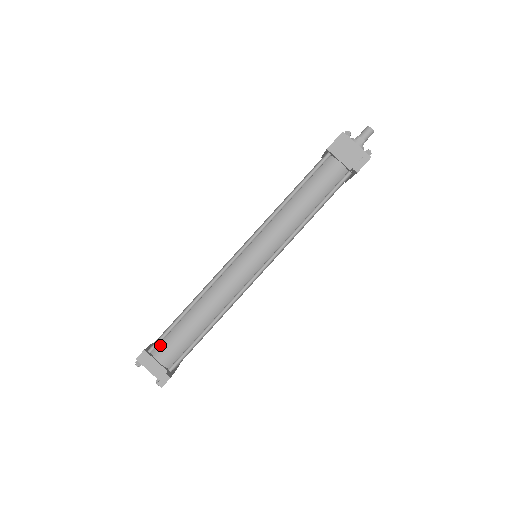
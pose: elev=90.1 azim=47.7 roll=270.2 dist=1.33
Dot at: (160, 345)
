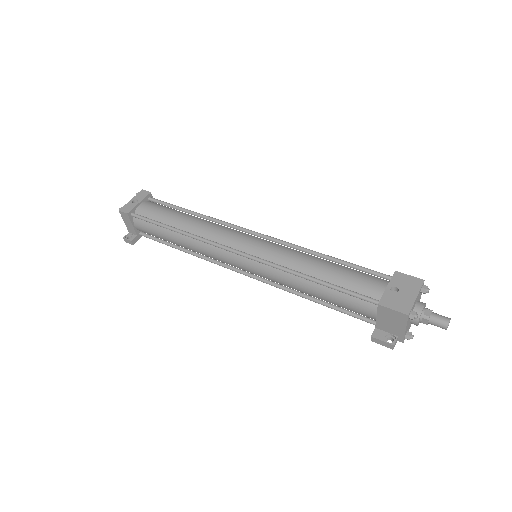
Dot at: (142, 220)
